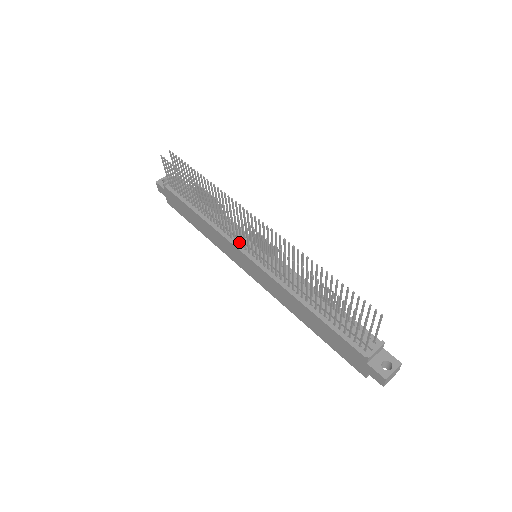
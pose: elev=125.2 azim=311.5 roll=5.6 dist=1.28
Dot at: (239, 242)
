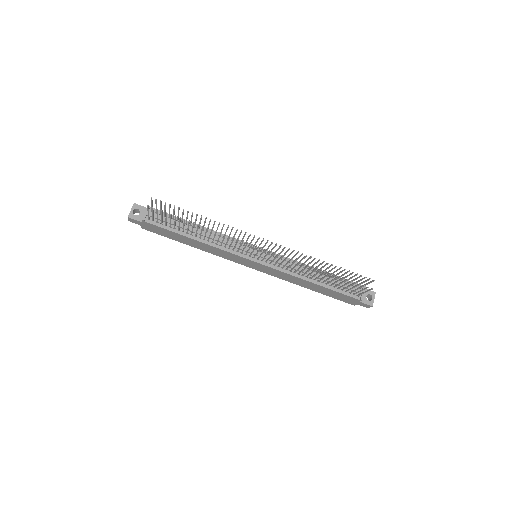
Dot at: (241, 252)
